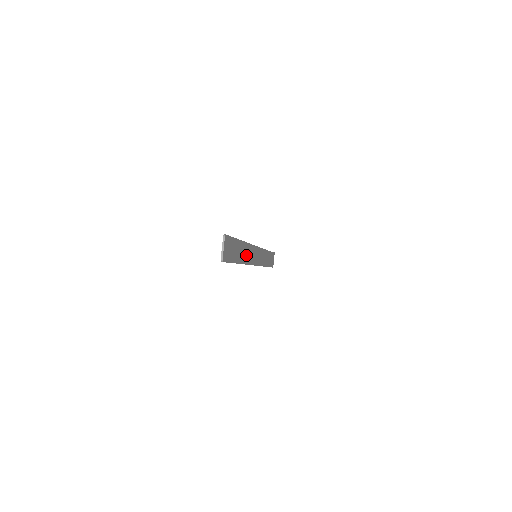
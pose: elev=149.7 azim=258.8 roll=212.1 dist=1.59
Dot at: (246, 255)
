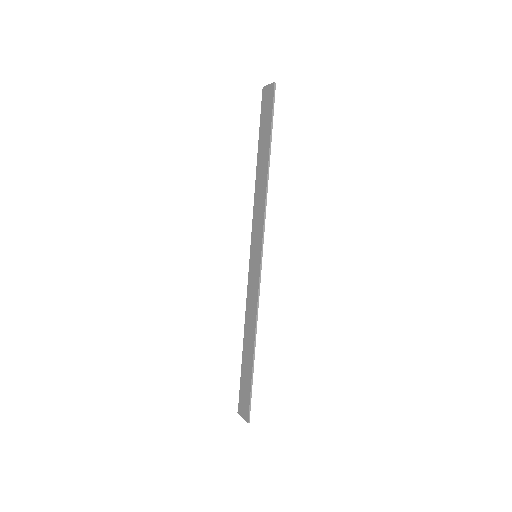
Dot at: (262, 191)
